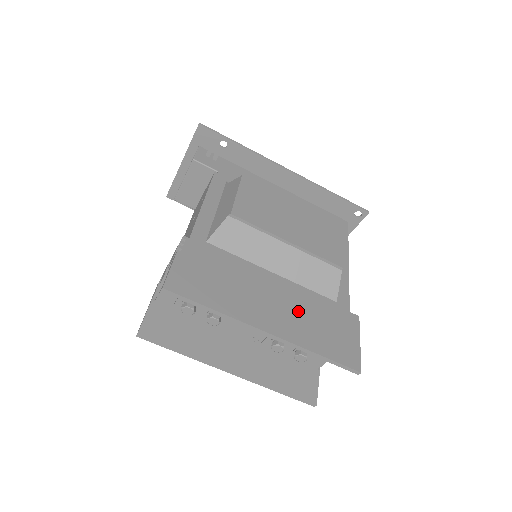
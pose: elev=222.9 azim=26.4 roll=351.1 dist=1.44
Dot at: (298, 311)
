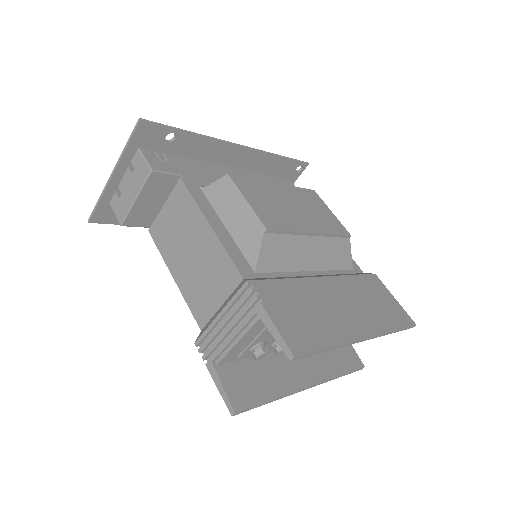
Dot at: (357, 299)
